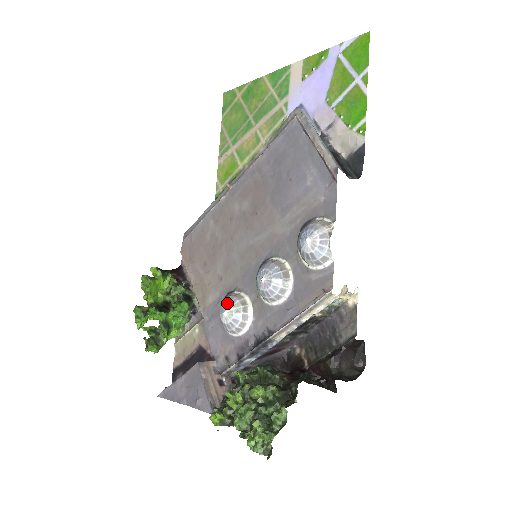
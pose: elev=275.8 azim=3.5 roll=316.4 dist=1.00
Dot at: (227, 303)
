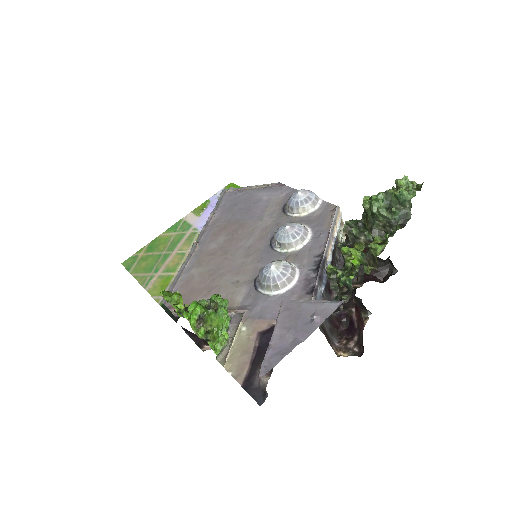
Dot at: (267, 264)
